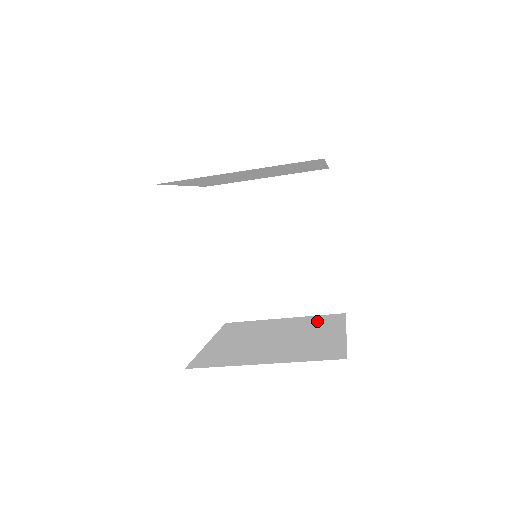
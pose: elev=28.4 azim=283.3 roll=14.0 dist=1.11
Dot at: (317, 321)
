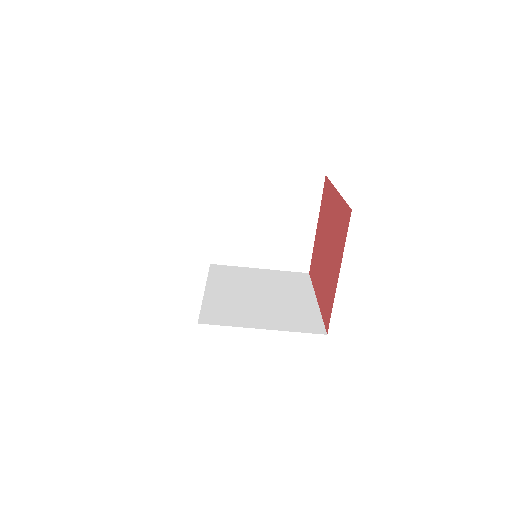
Dot at: occluded
